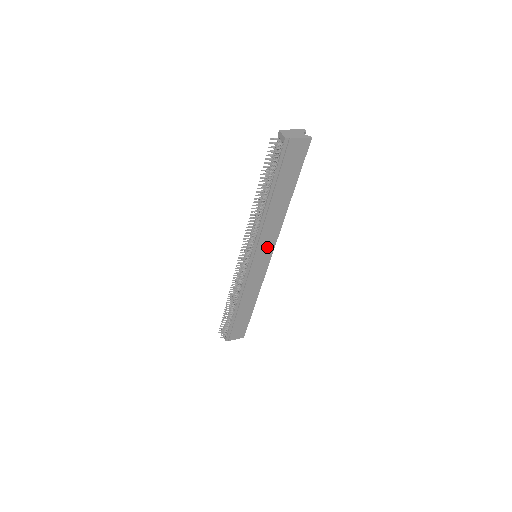
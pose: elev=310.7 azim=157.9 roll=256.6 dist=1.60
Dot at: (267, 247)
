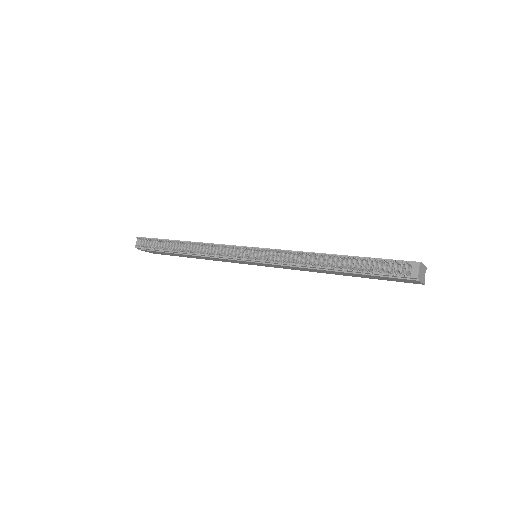
Dot at: (275, 266)
